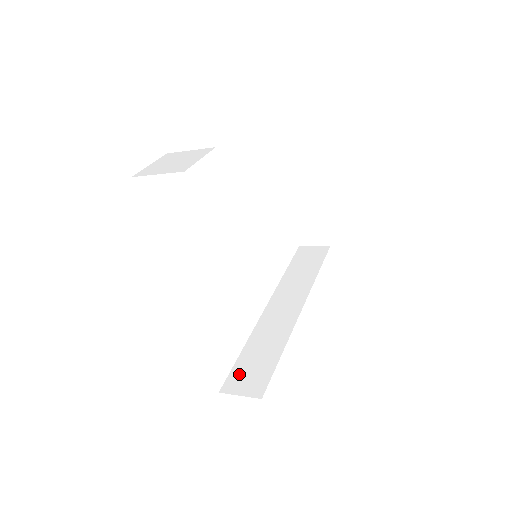
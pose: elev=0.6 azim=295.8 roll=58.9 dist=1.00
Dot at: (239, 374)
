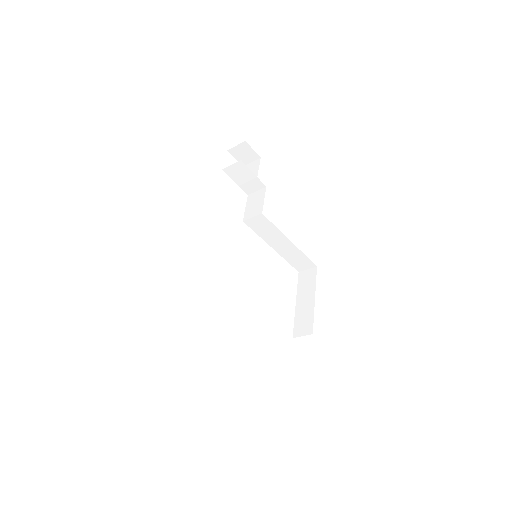
Dot at: occluded
